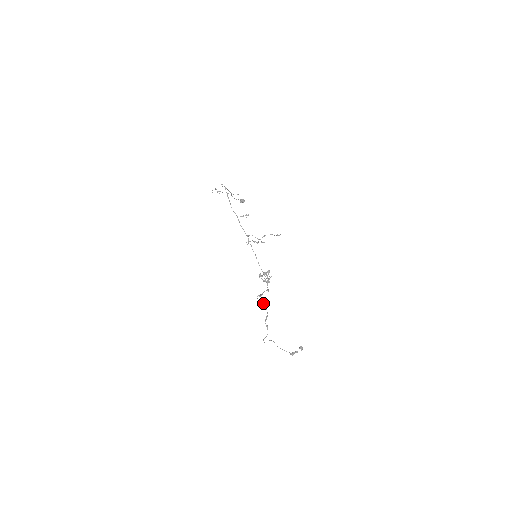
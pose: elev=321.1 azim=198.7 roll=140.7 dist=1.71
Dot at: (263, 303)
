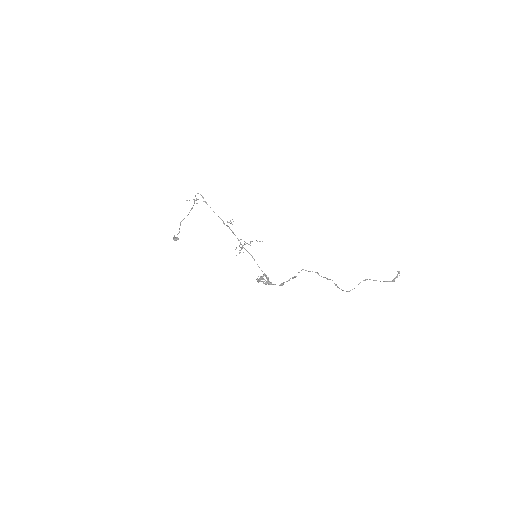
Dot at: occluded
